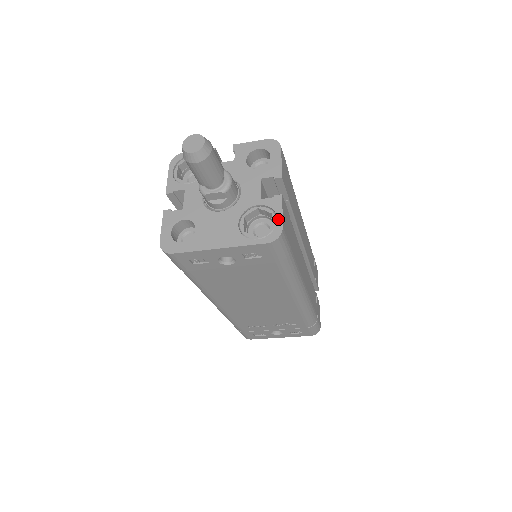
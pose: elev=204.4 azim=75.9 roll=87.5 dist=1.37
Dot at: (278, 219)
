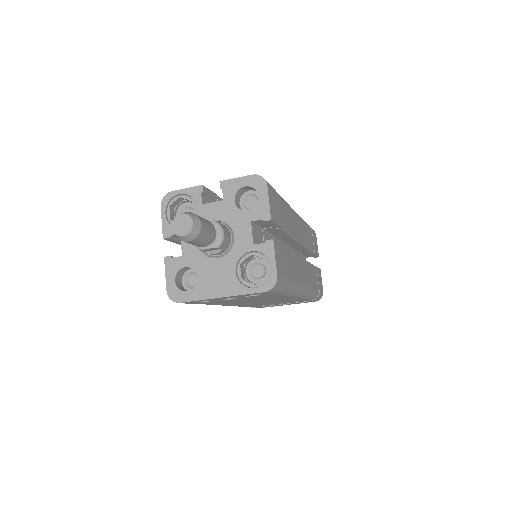
Dot at: (272, 267)
